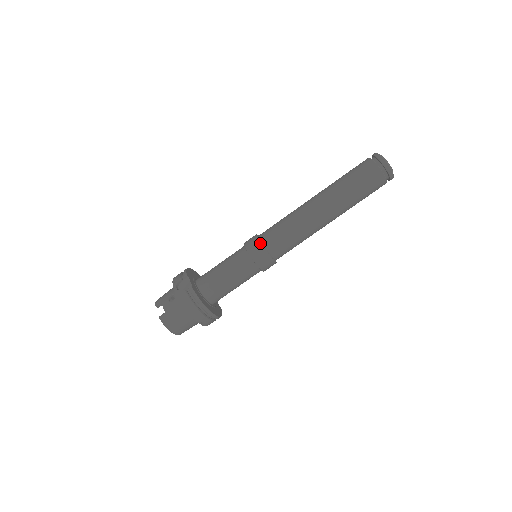
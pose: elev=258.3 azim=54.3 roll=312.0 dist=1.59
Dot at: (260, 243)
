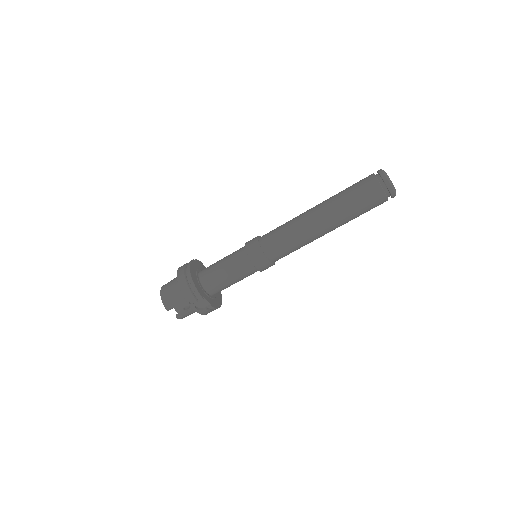
Dot at: (270, 263)
